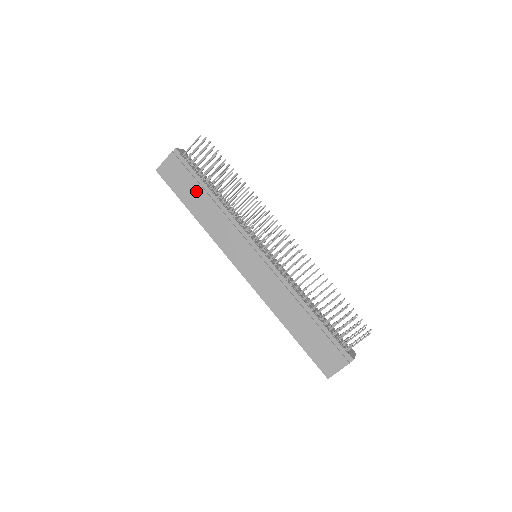
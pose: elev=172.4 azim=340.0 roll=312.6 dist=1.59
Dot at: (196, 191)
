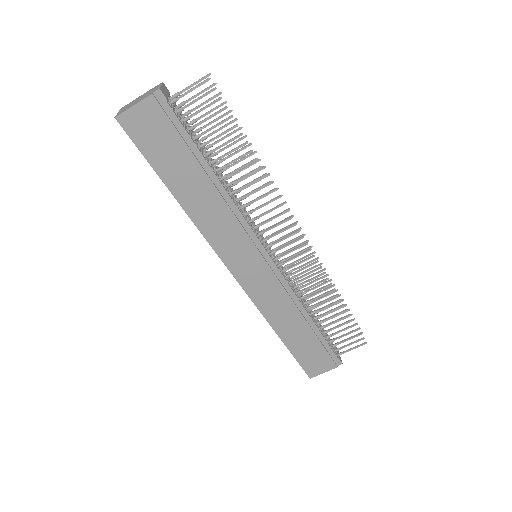
Dot at: (188, 166)
